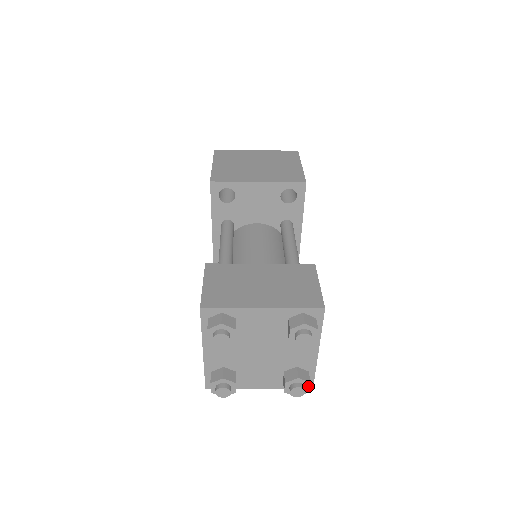
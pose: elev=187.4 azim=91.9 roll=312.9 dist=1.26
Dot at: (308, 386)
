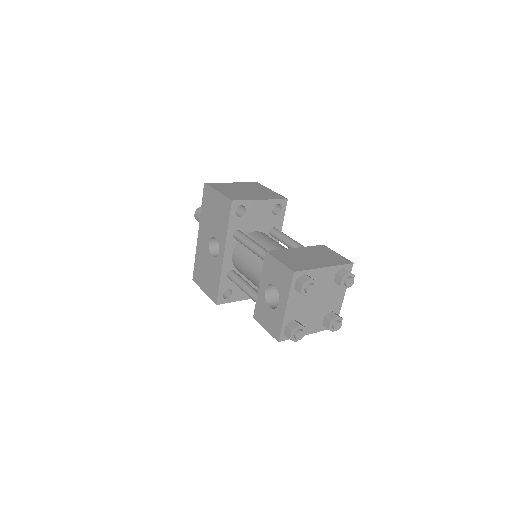
Dot at: (341, 322)
